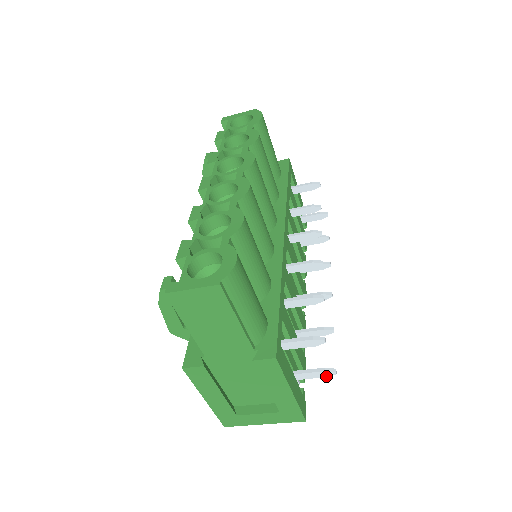
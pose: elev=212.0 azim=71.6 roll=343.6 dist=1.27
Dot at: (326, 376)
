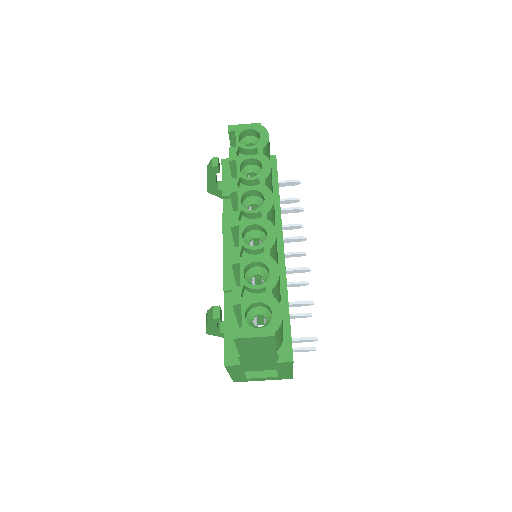
Dot at: (308, 351)
